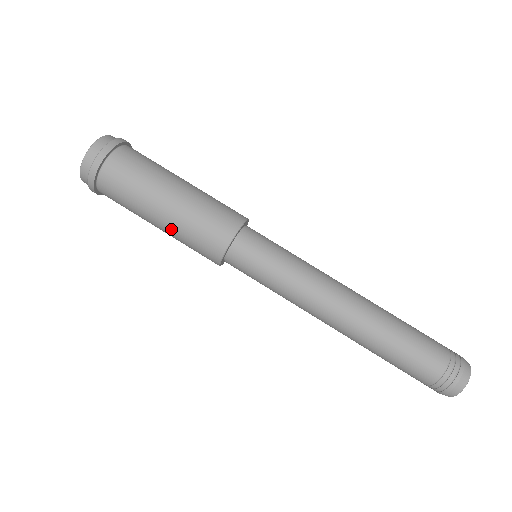
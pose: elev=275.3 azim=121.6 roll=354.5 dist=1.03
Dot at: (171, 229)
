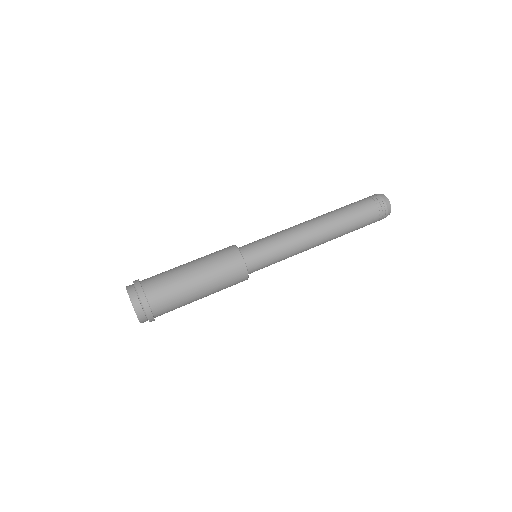
Dot at: (202, 265)
